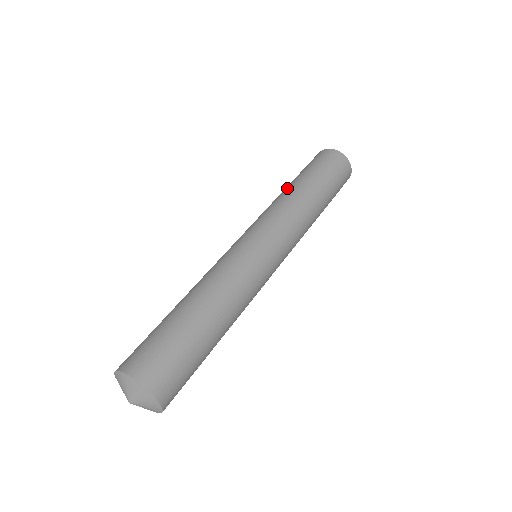
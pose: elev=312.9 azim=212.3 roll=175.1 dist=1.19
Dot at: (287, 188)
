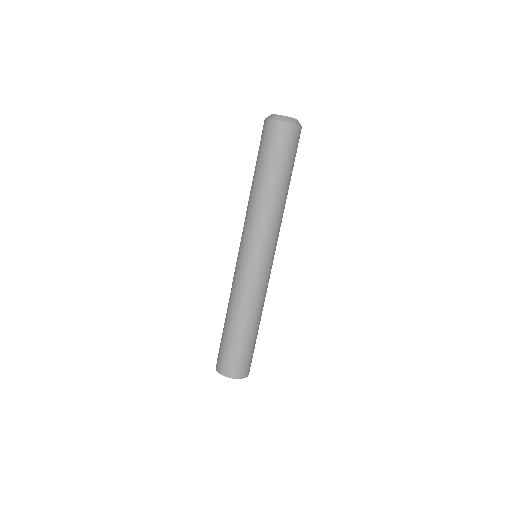
Dot at: (256, 189)
